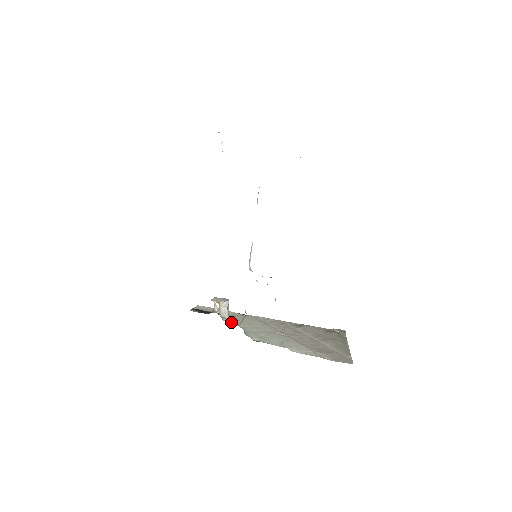
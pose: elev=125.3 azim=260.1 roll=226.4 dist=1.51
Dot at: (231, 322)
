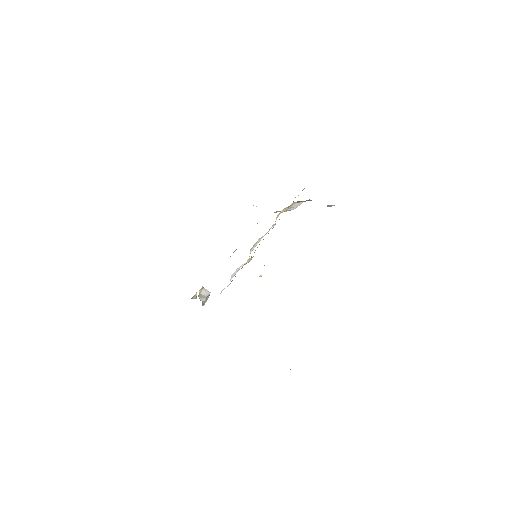
Dot at: occluded
